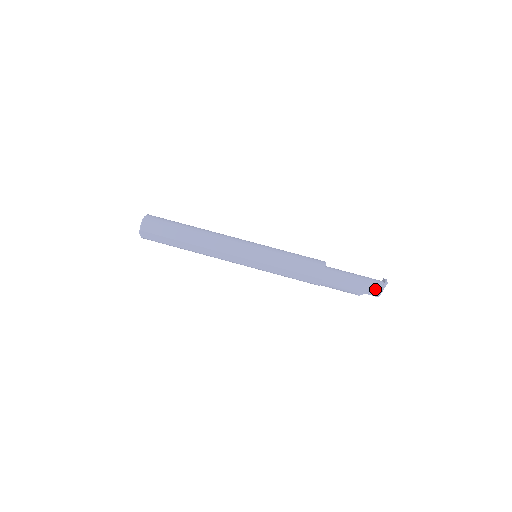
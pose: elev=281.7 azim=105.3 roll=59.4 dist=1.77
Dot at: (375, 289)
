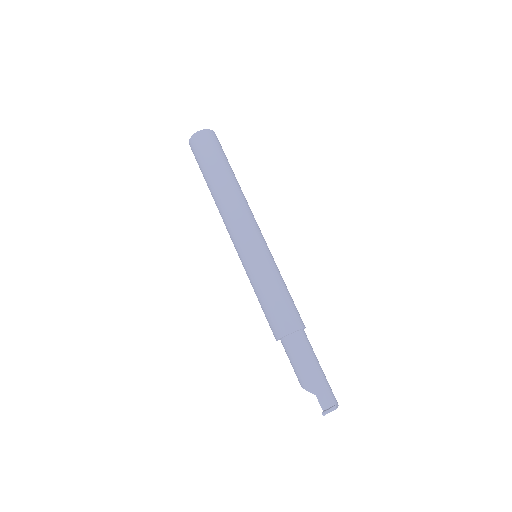
Dot at: occluded
